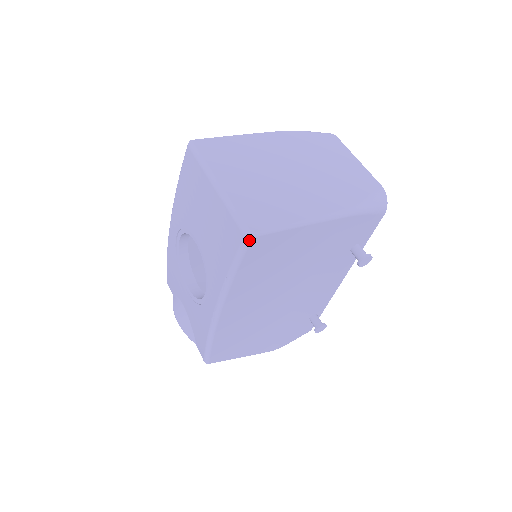
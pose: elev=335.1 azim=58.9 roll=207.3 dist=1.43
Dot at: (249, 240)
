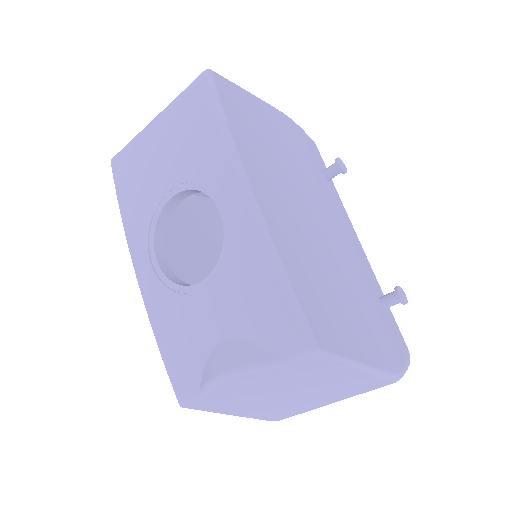
Dot at: (210, 73)
